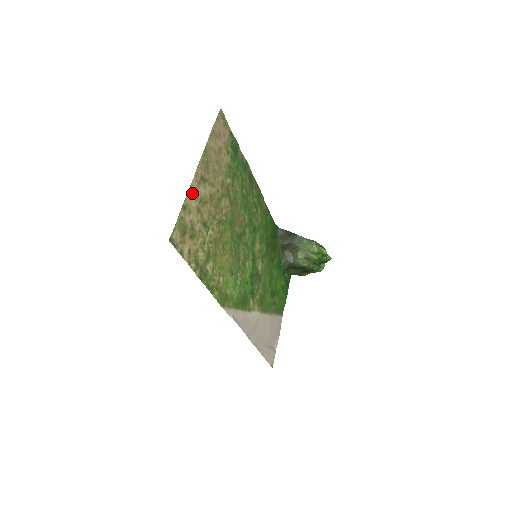
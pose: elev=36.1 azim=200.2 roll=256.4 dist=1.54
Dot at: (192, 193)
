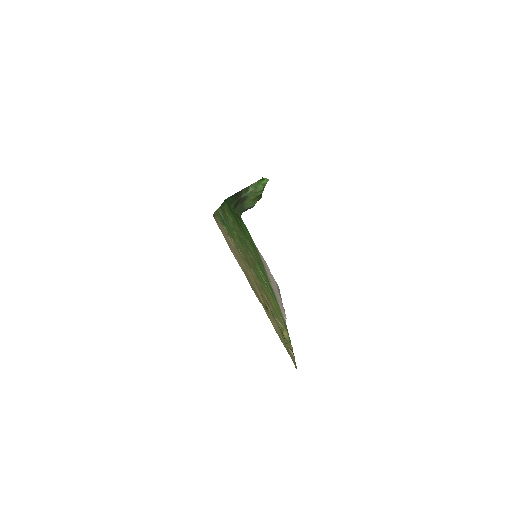
Dot at: (269, 318)
